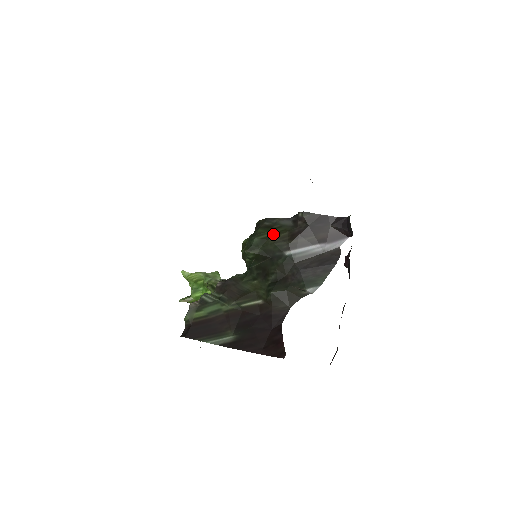
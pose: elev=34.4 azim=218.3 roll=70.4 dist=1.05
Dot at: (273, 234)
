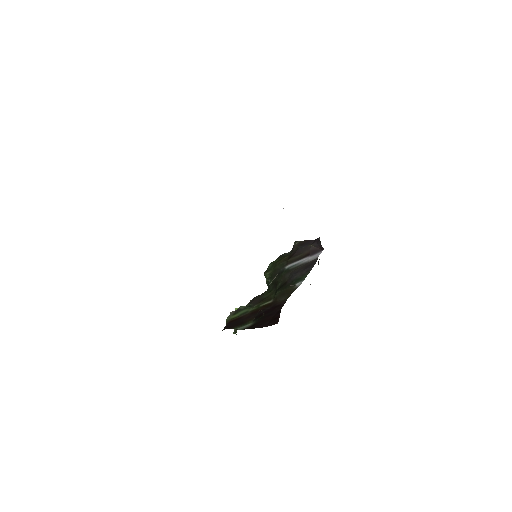
Dot at: (280, 259)
